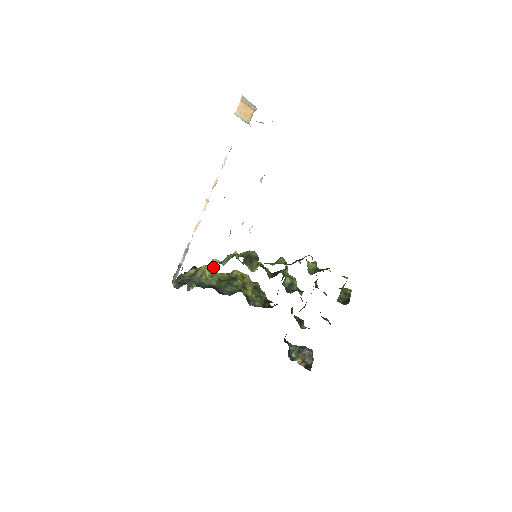
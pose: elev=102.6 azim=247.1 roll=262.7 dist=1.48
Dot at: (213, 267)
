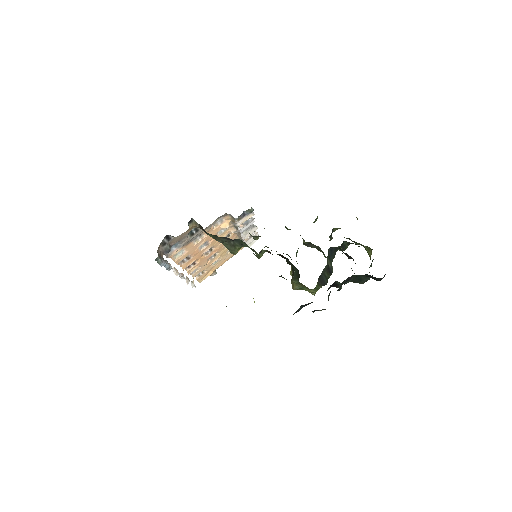
Dot at: occluded
